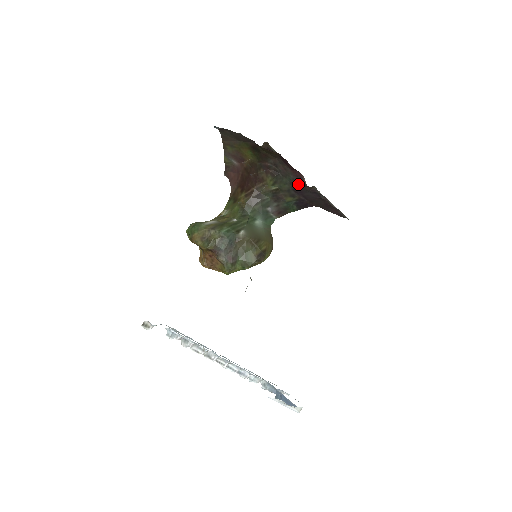
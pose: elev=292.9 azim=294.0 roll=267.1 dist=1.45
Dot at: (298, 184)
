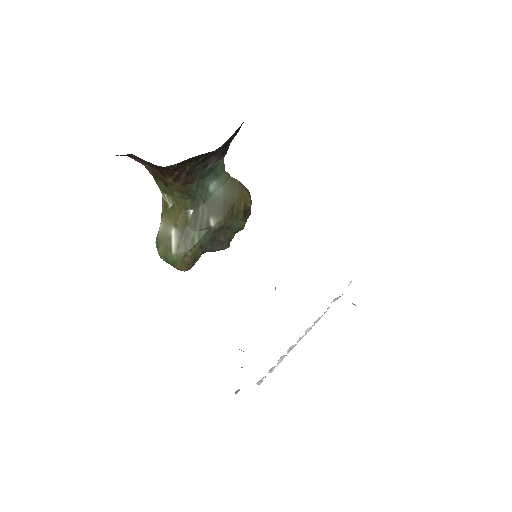
Dot at: occluded
